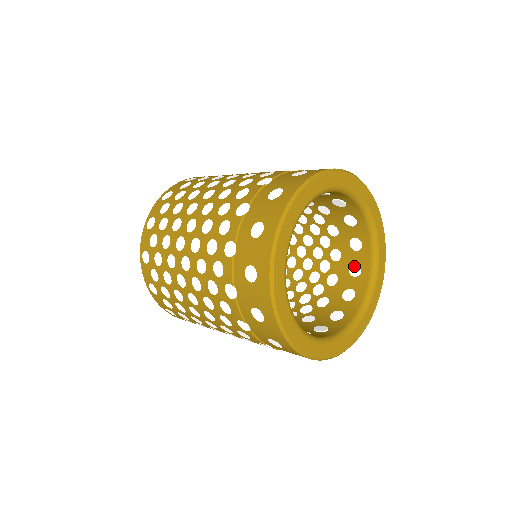
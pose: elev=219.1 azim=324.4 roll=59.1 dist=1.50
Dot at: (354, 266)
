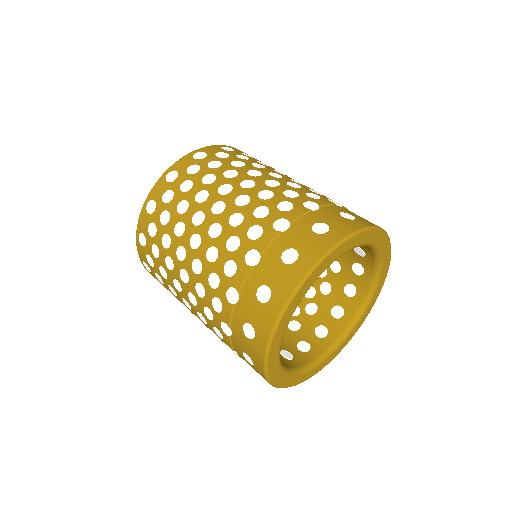
Dot at: (323, 328)
